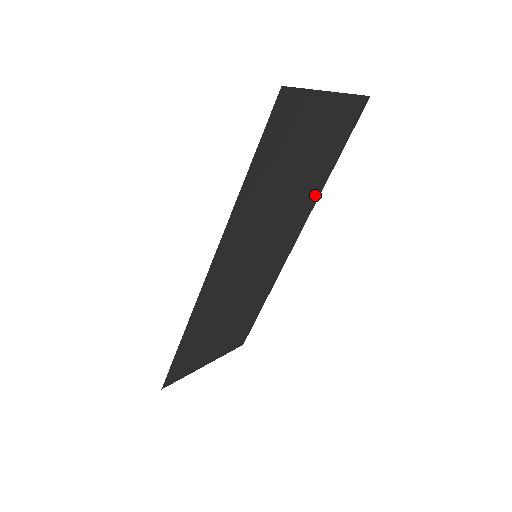
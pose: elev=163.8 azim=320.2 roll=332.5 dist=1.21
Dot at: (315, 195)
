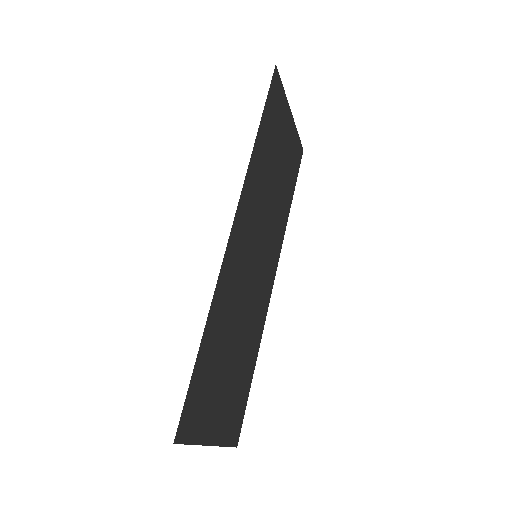
Dot at: (284, 224)
